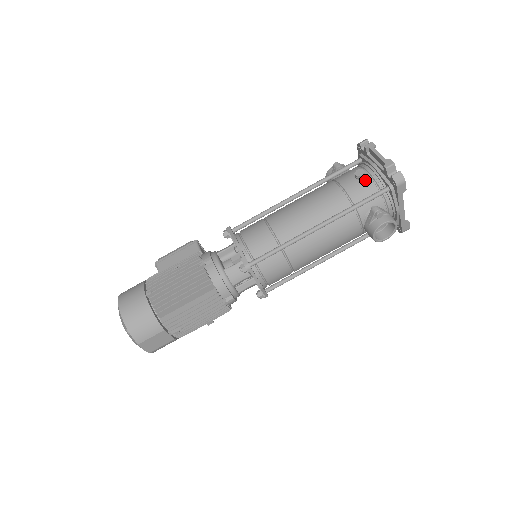
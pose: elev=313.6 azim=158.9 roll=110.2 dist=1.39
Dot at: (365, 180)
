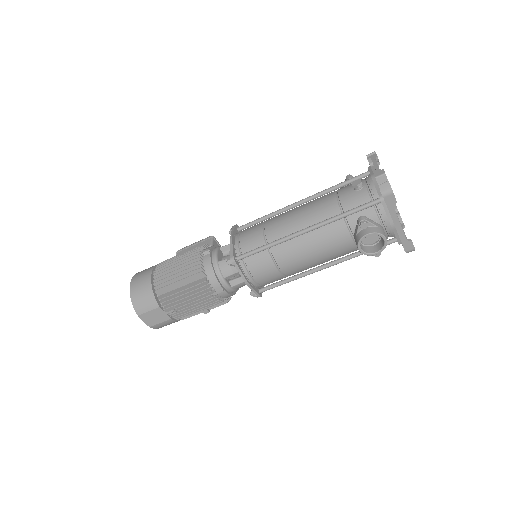
Dot at: (361, 190)
